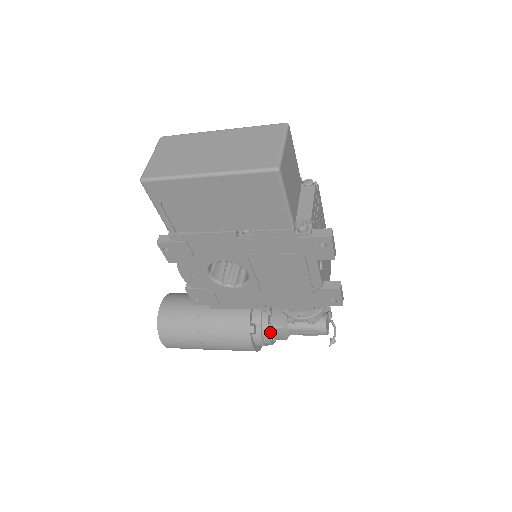
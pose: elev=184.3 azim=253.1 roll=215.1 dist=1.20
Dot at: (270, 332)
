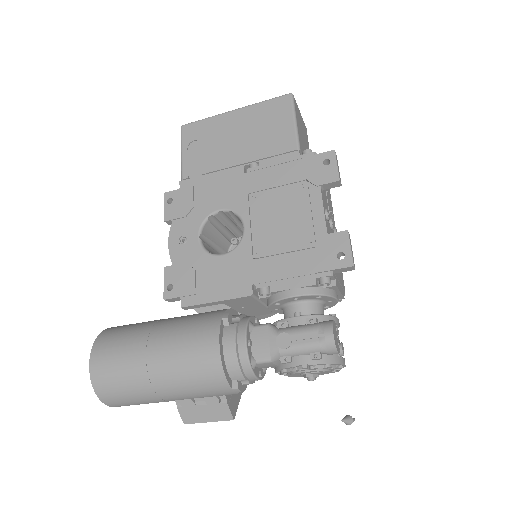
Dot at: (250, 336)
